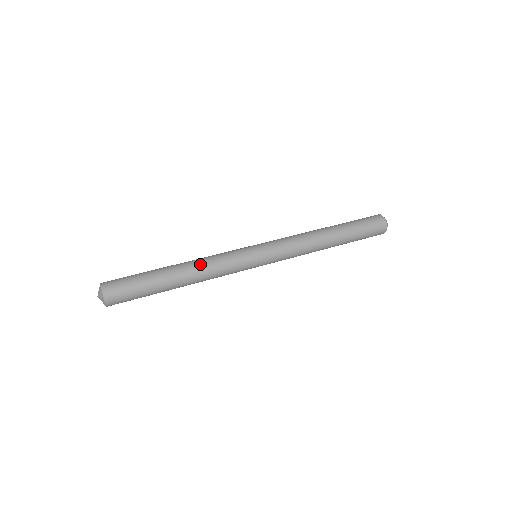
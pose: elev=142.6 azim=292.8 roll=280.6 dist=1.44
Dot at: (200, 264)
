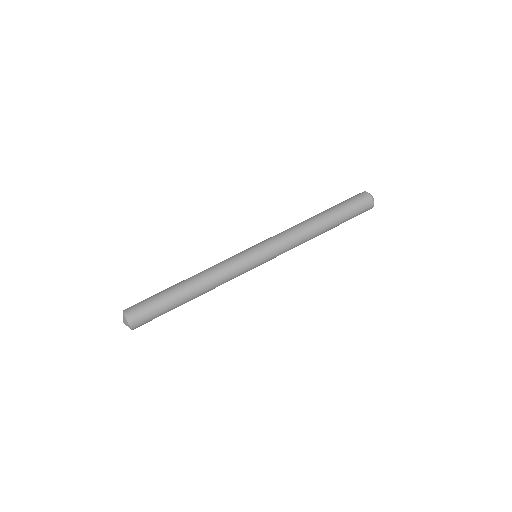
Dot at: (208, 278)
